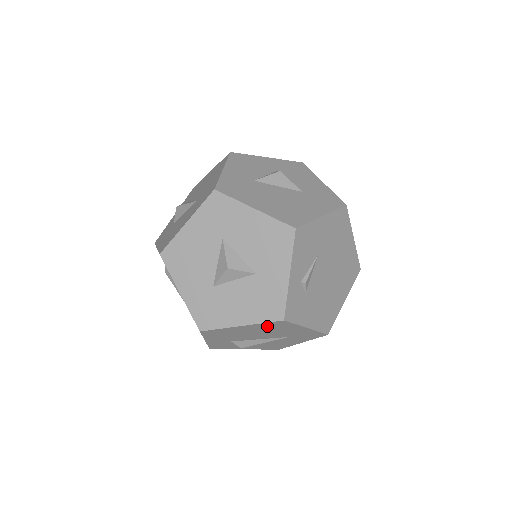
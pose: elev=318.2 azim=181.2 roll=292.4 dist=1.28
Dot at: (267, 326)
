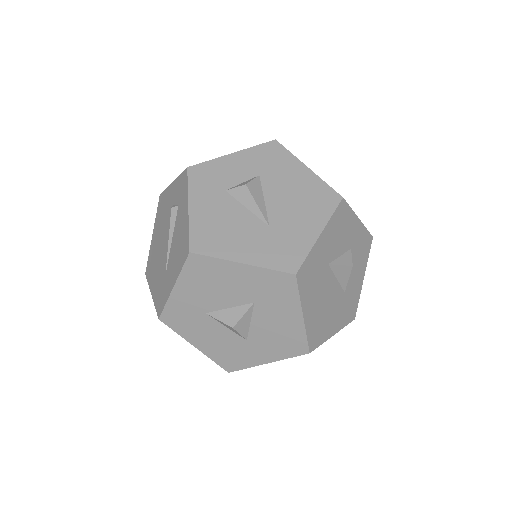
Dot at: occluded
